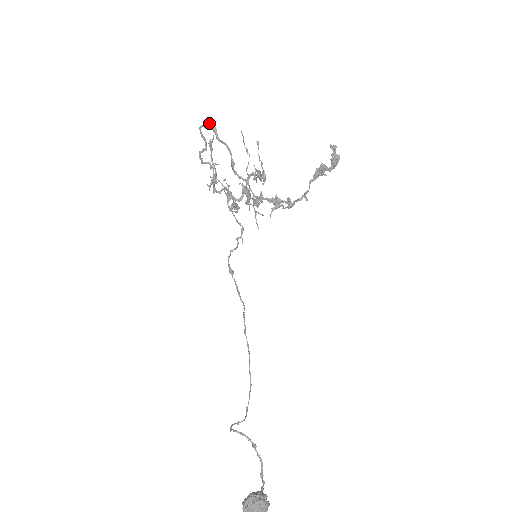
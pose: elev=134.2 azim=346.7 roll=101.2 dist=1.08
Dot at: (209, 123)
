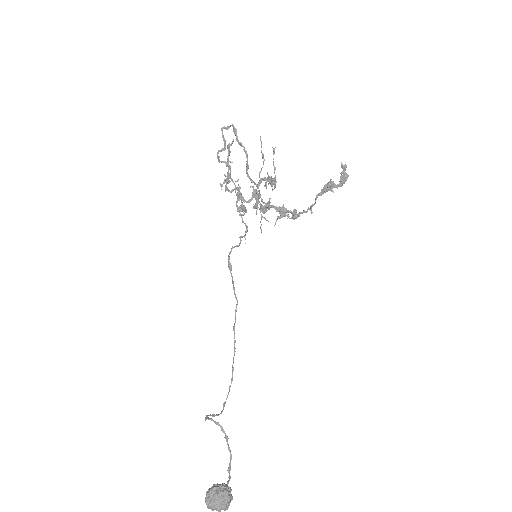
Dot at: (231, 125)
